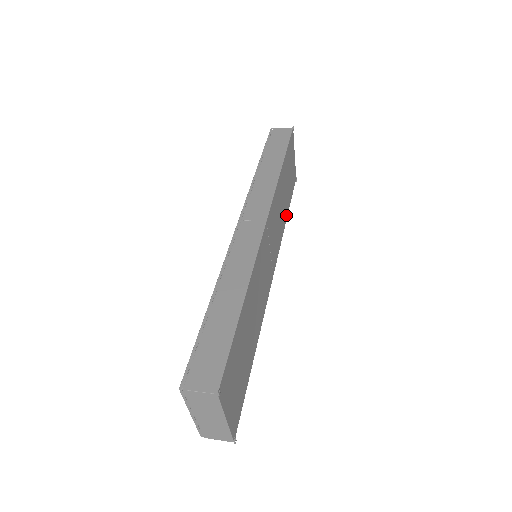
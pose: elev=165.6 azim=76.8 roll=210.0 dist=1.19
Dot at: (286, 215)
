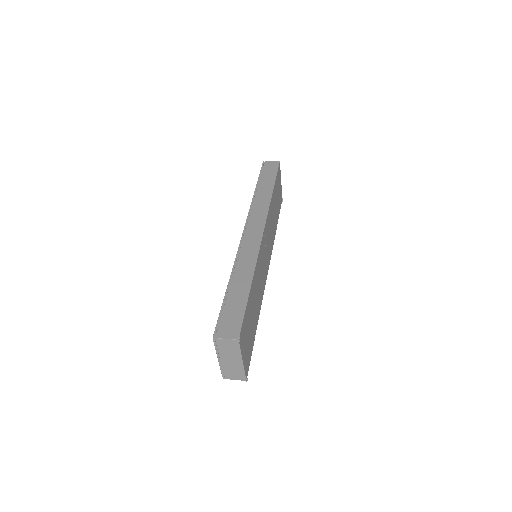
Dot at: (276, 227)
